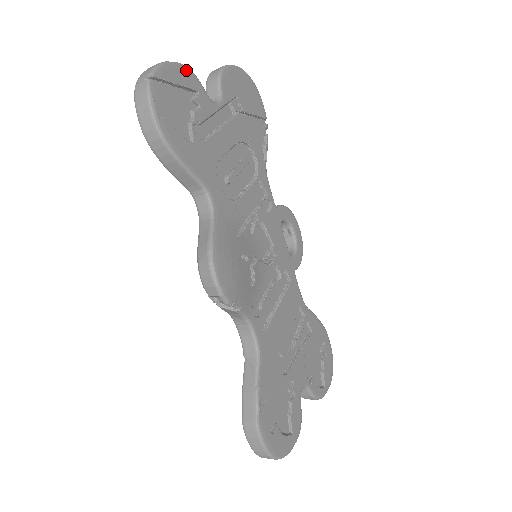
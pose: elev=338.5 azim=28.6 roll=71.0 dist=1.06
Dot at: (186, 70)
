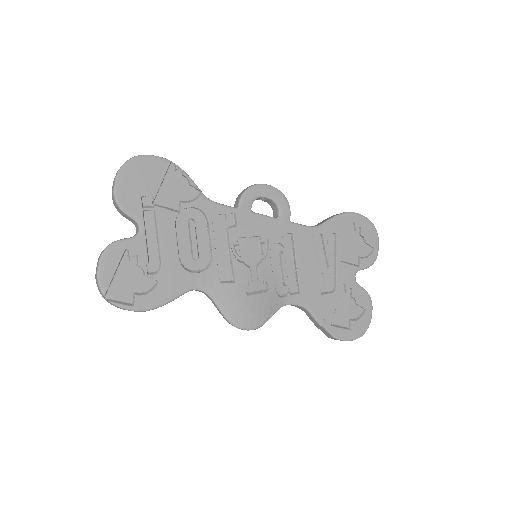
Dot at: (108, 253)
